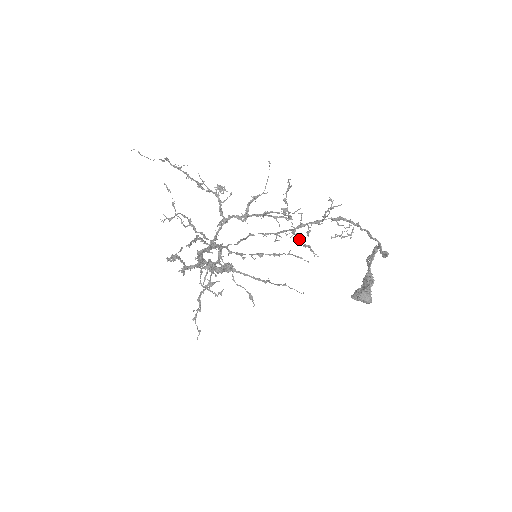
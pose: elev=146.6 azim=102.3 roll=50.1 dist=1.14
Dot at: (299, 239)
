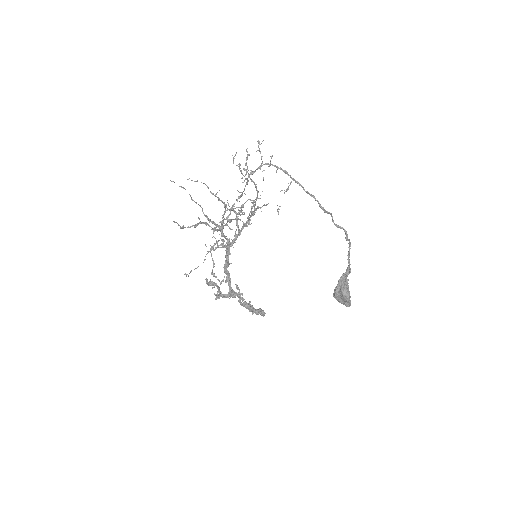
Dot at: occluded
